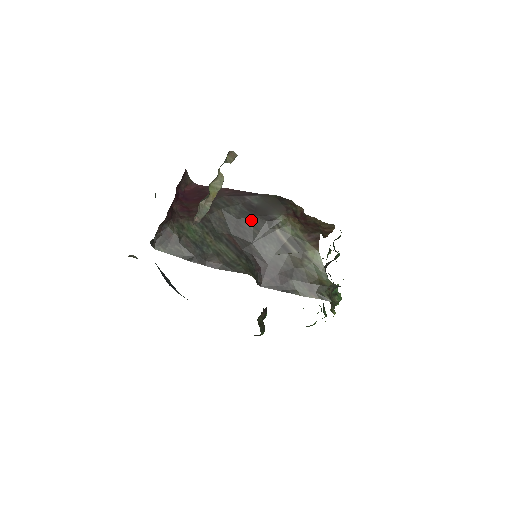
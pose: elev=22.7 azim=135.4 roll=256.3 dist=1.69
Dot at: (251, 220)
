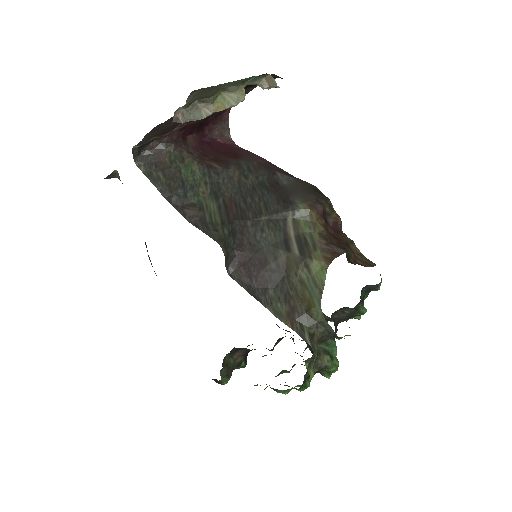
Dot at: (266, 195)
